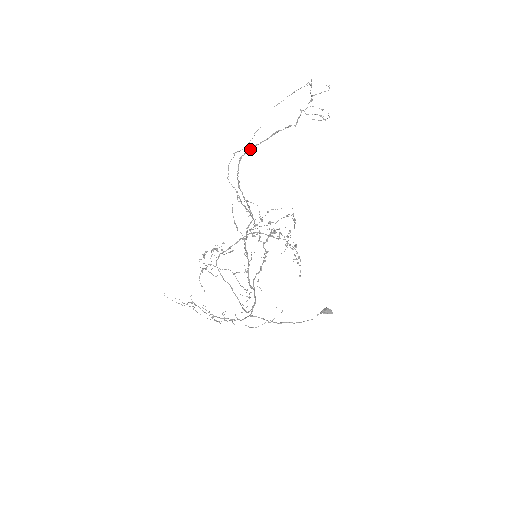
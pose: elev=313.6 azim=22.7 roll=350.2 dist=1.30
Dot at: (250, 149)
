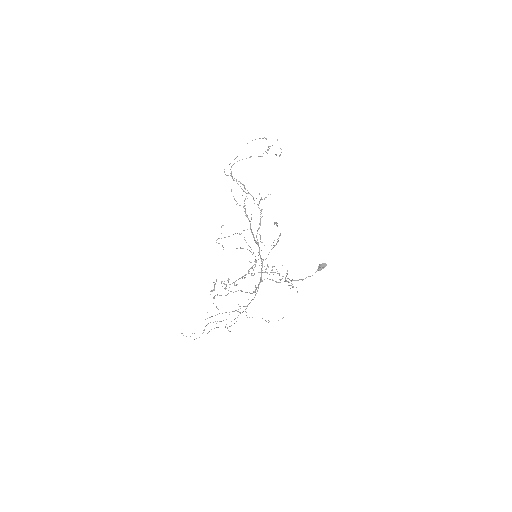
Dot at: occluded
